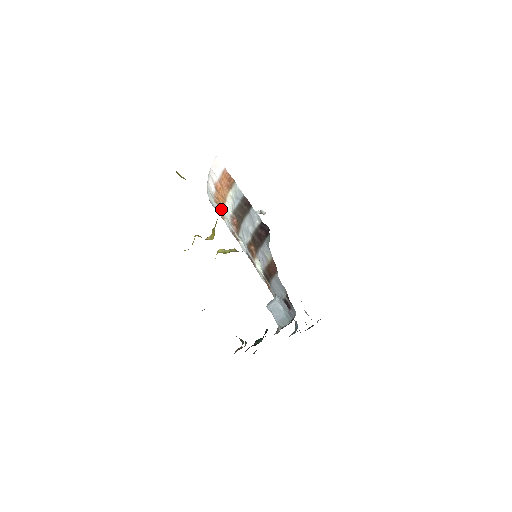
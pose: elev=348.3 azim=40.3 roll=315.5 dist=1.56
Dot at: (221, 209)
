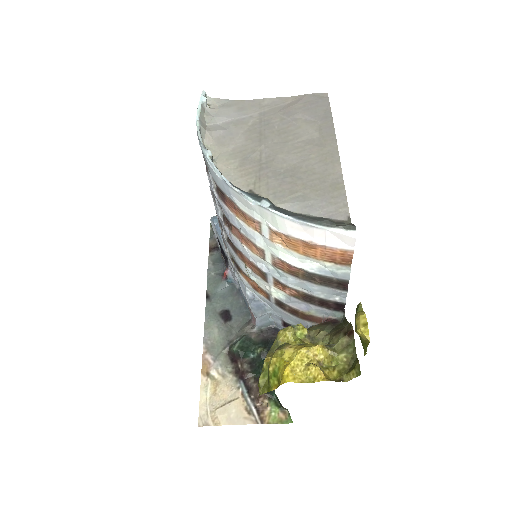
Dot at: (274, 238)
